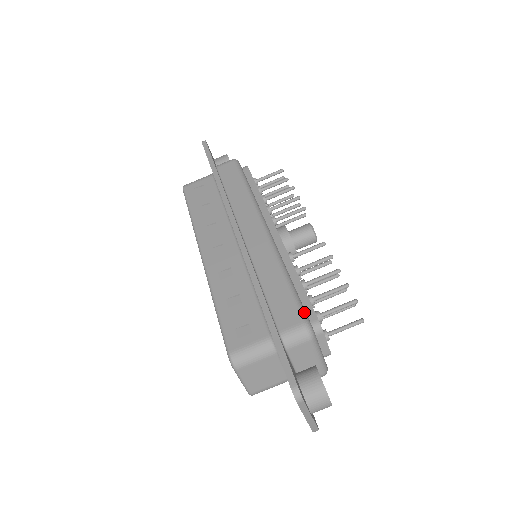
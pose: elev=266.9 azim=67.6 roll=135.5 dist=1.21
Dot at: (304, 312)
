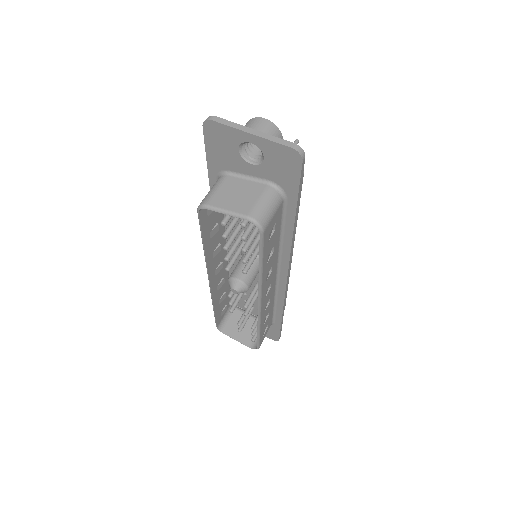
Dot at: occluded
